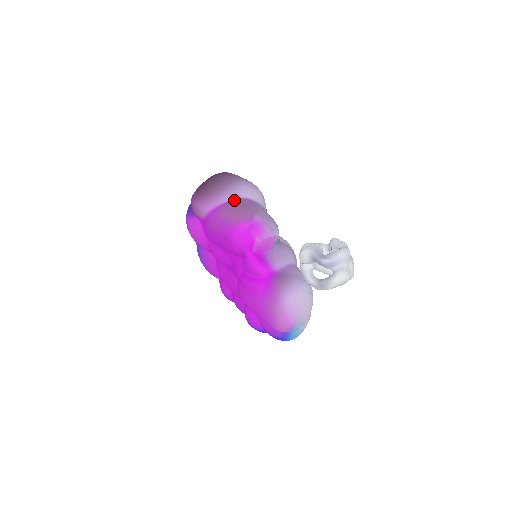
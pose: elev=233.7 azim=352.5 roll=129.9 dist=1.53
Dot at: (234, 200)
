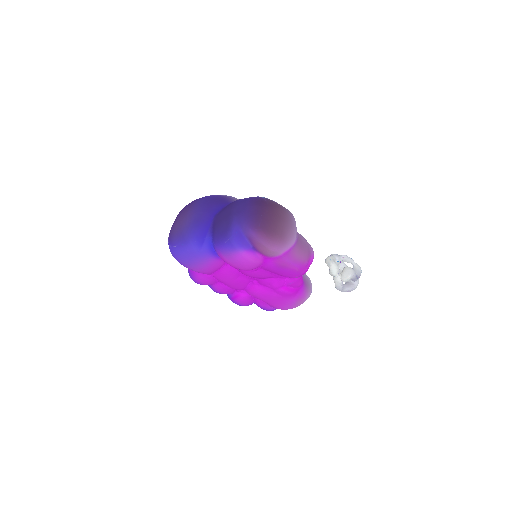
Dot at: (297, 238)
